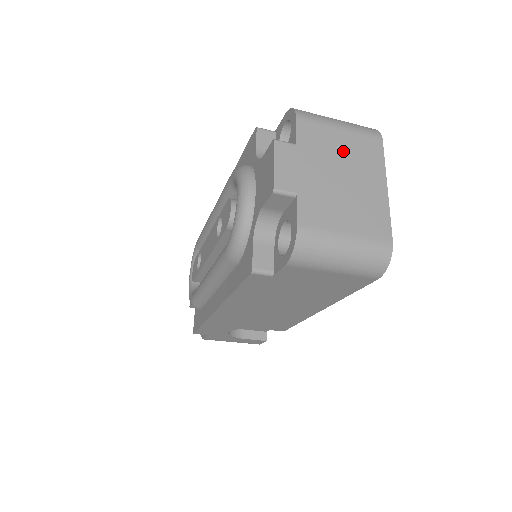
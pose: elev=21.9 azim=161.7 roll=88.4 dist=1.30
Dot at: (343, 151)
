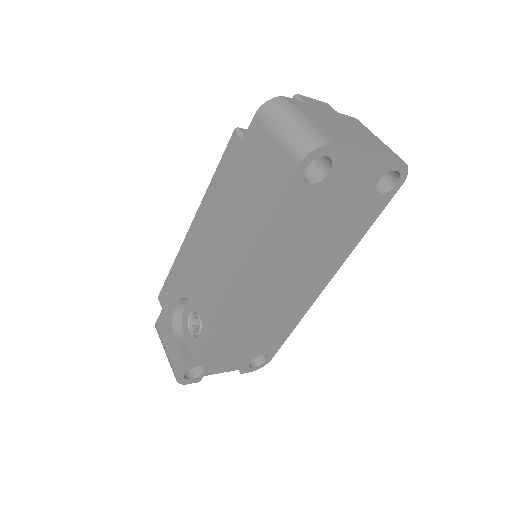
Dot at: (364, 135)
